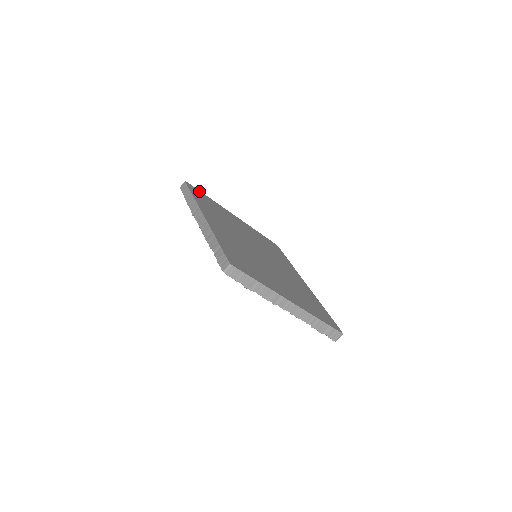
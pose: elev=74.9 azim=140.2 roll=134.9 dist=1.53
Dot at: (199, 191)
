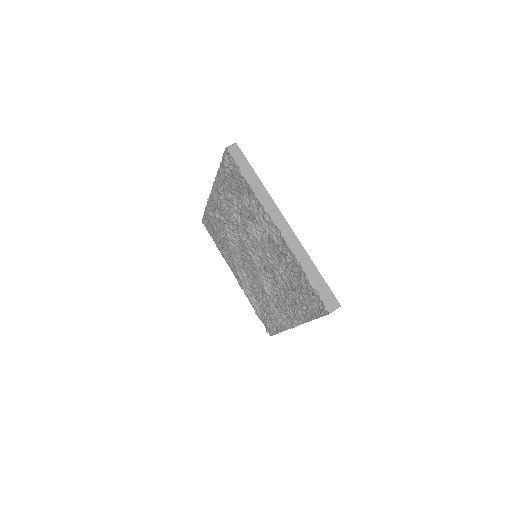
Dot at: occluded
